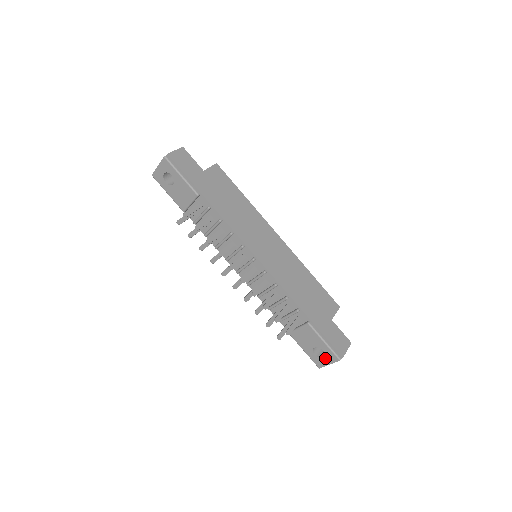
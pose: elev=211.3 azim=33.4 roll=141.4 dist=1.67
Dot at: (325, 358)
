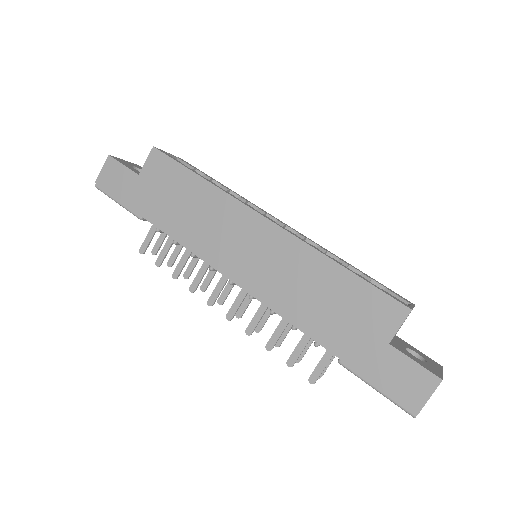
Dot at: occluded
